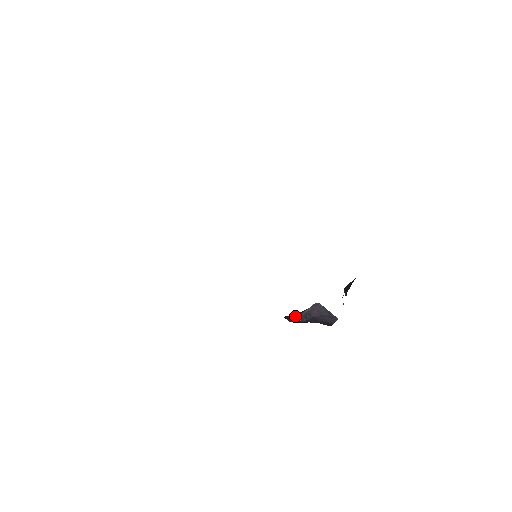
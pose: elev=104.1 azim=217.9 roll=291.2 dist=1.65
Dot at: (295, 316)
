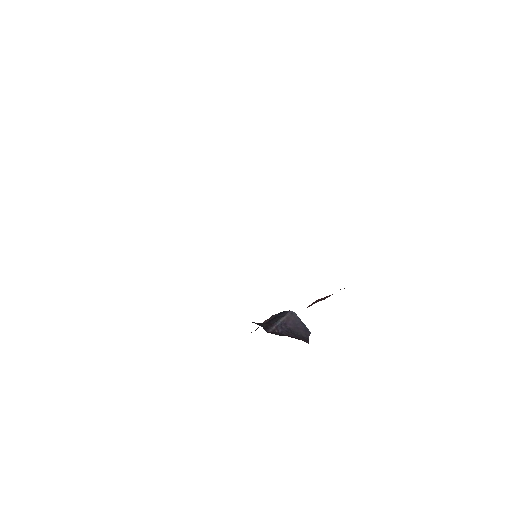
Dot at: (270, 325)
